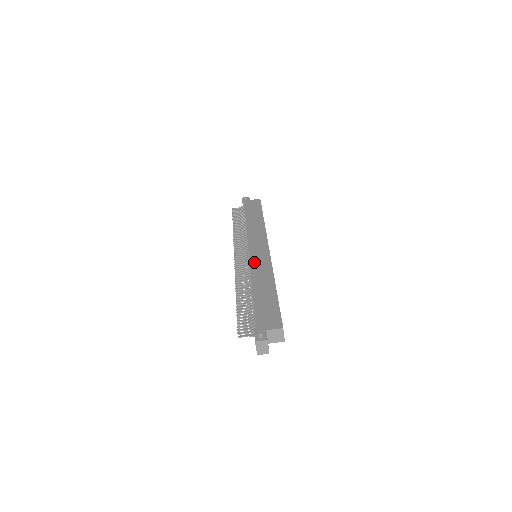
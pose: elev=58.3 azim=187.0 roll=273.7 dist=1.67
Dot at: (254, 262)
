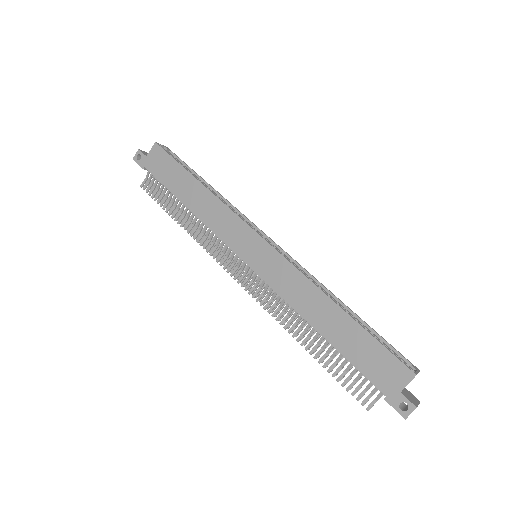
Dot at: (272, 280)
